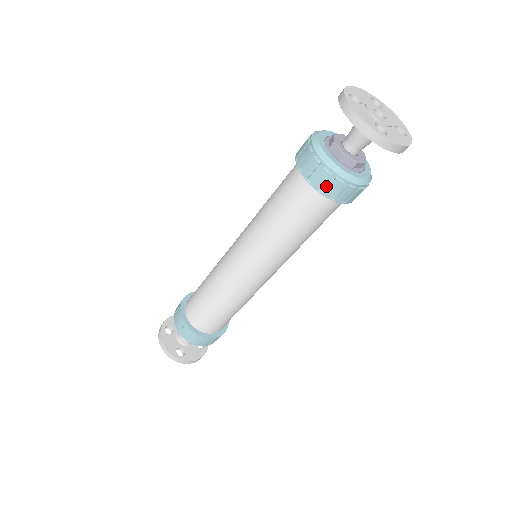
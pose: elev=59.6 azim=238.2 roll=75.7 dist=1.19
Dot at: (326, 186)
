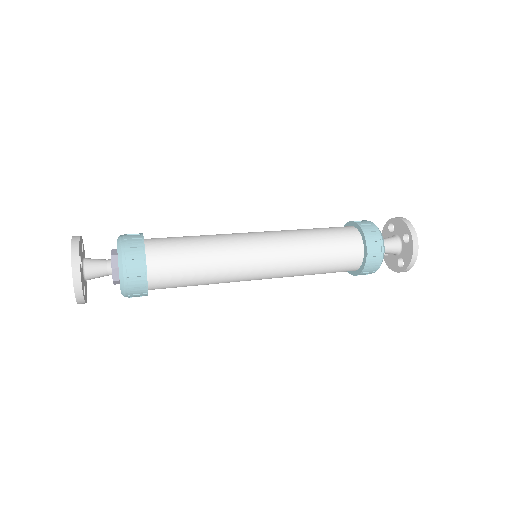
Dot at: (370, 234)
